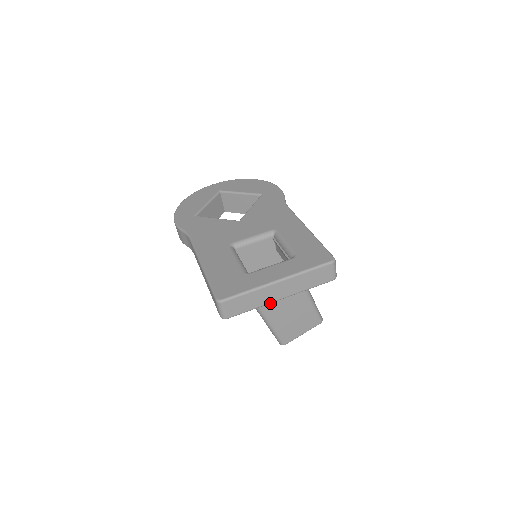
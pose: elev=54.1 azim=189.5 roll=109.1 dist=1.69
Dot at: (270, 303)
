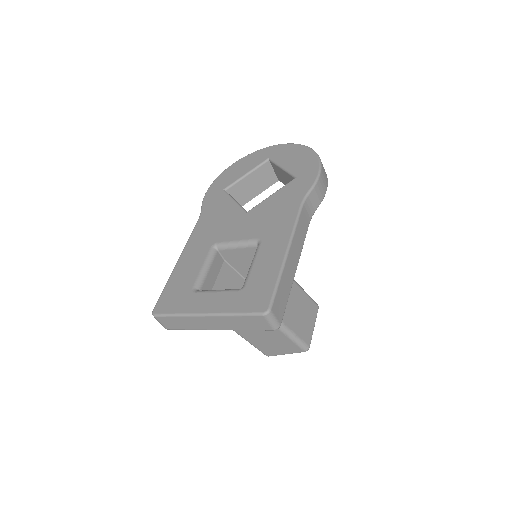
Dot at: occluded
